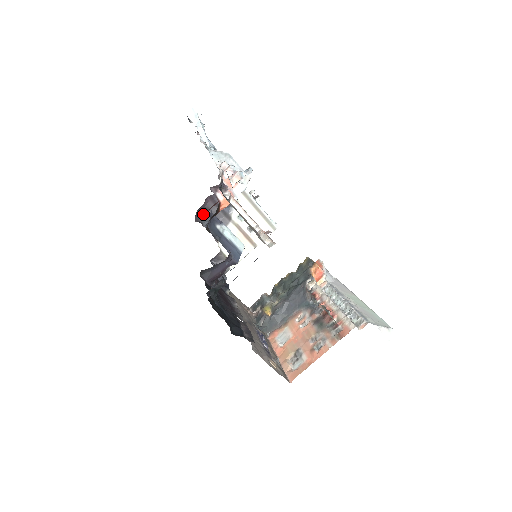
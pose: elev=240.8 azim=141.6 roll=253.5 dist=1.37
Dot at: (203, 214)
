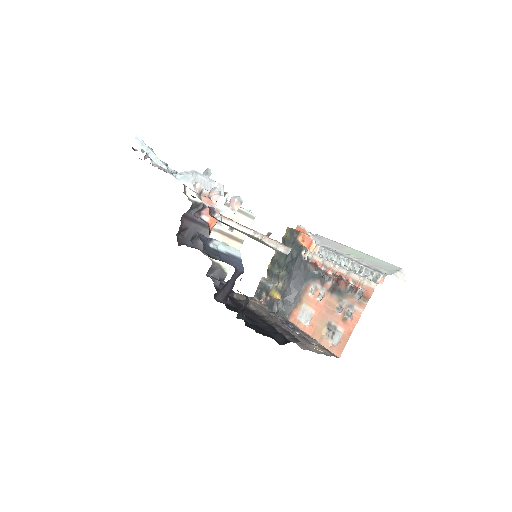
Dot at: (183, 235)
